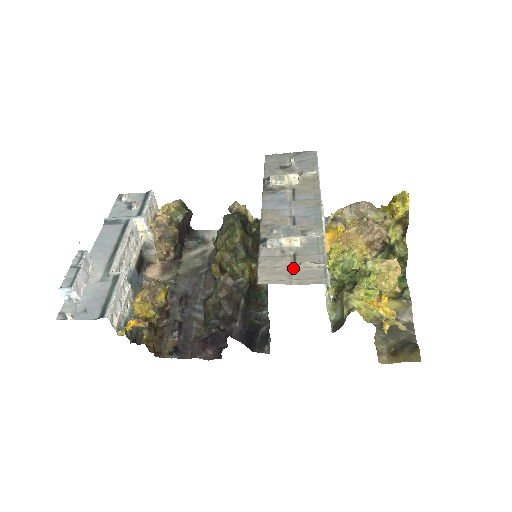
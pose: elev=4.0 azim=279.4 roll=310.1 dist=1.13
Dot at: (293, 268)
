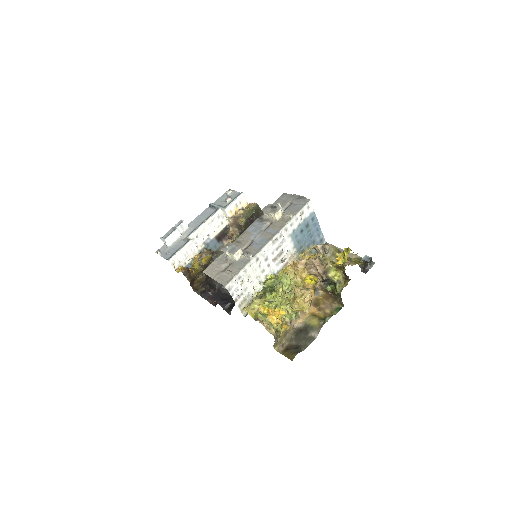
Dot at: (222, 271)
